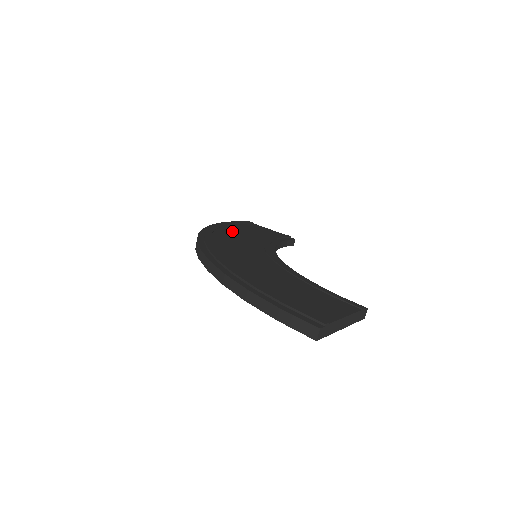
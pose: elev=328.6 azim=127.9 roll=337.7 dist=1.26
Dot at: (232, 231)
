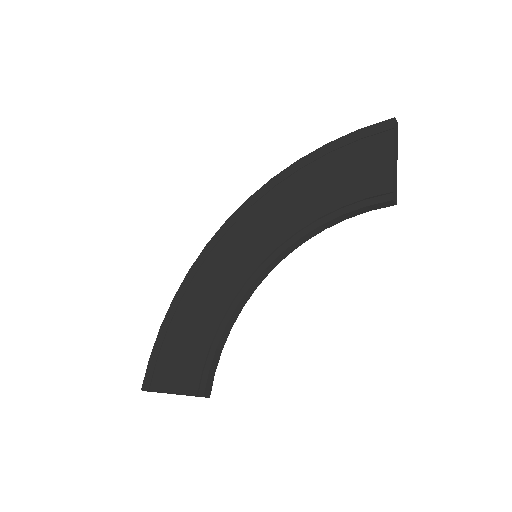
Dot at: (299, 184)
